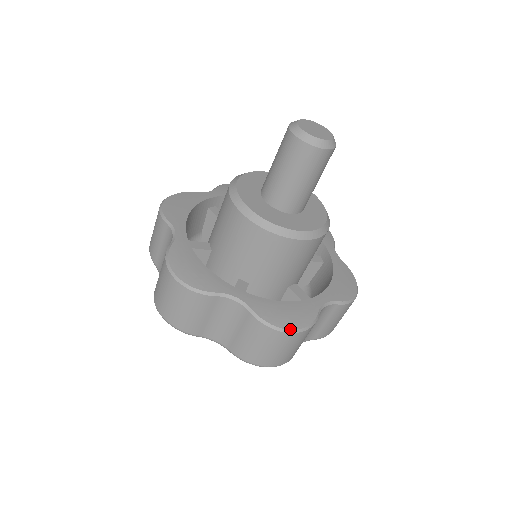
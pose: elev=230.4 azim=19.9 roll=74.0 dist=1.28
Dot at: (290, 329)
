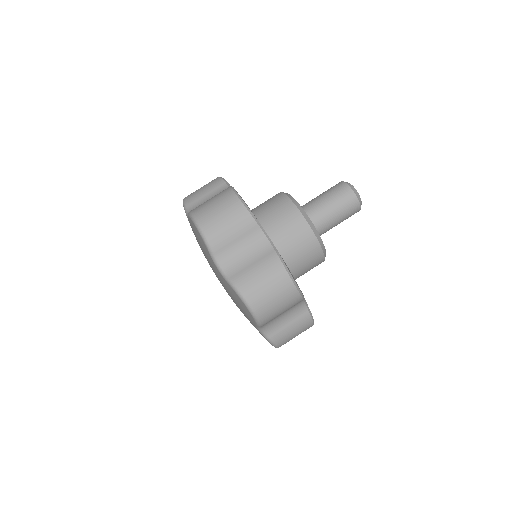
Dot at: (239, 195)
